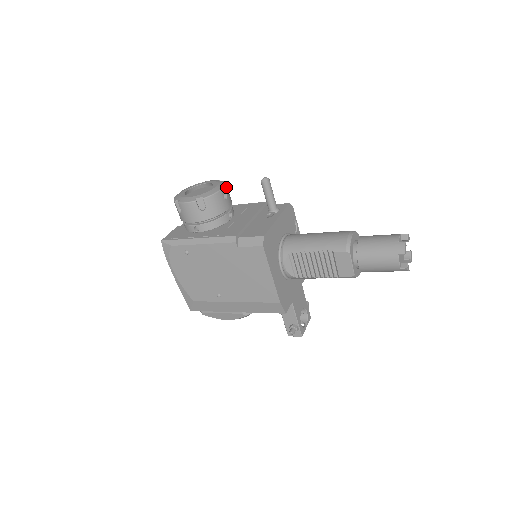
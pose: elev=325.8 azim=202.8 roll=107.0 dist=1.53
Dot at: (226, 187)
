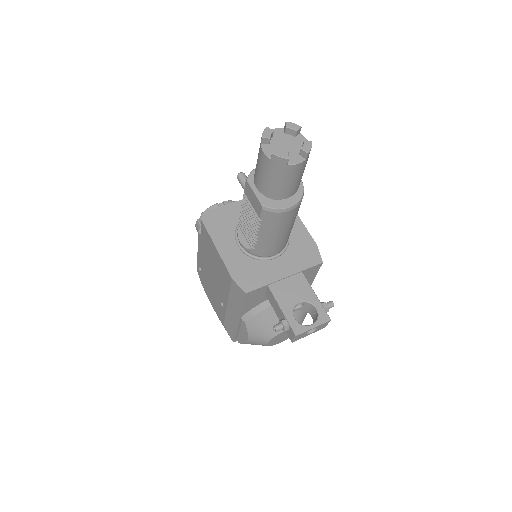
Dot at: (229, 202)
